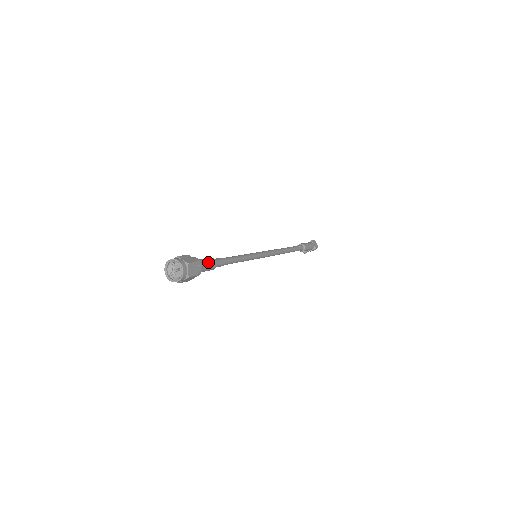
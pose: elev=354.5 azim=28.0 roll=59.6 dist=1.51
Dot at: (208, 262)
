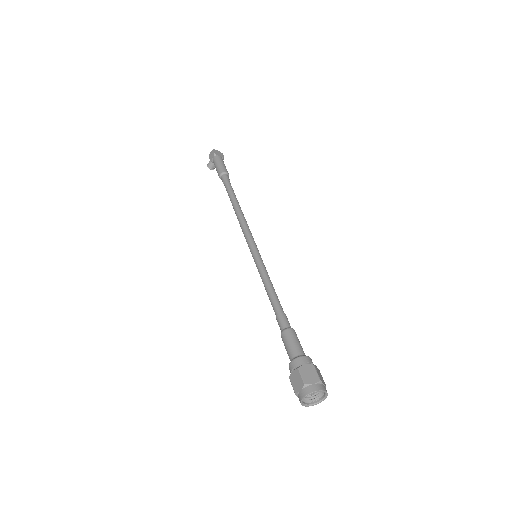
Dot at: (297, 343)
